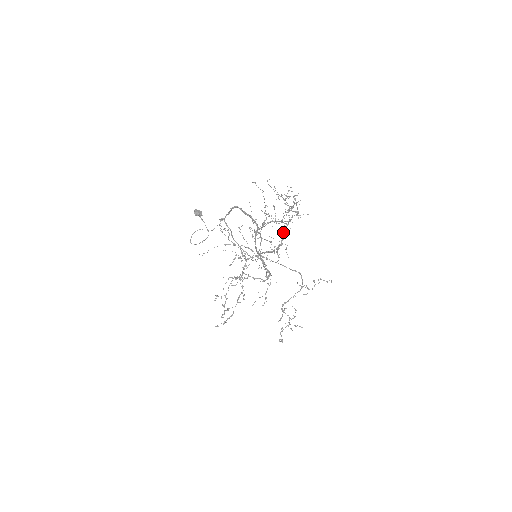
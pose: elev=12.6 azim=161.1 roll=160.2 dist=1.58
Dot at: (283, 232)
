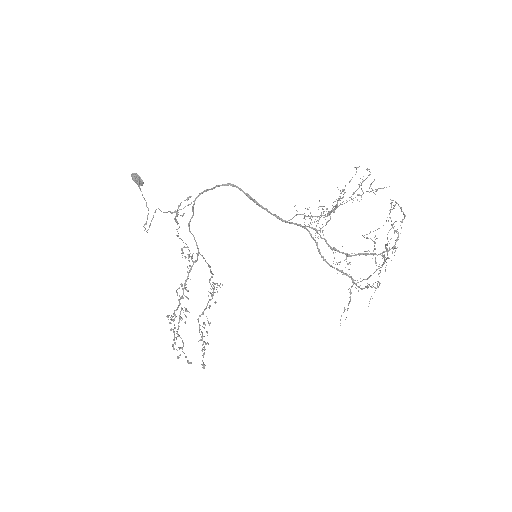
Dot at: occluded
